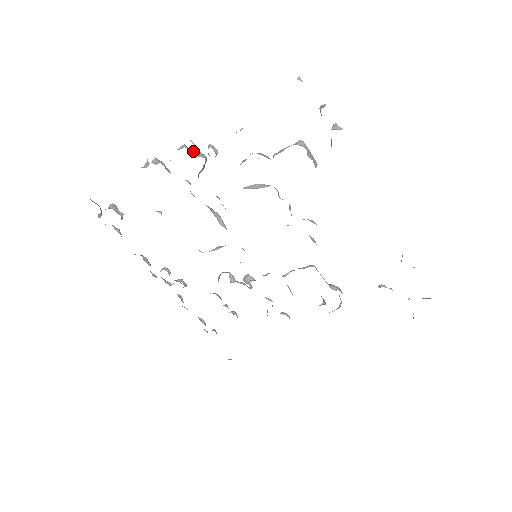
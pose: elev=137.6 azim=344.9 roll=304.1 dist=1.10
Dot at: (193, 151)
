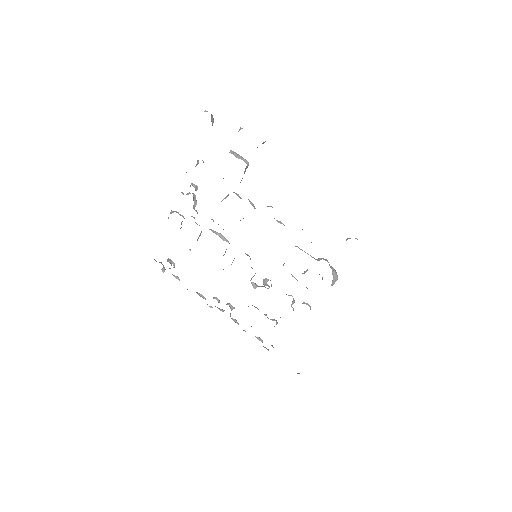
Dot at: (186, 194)
